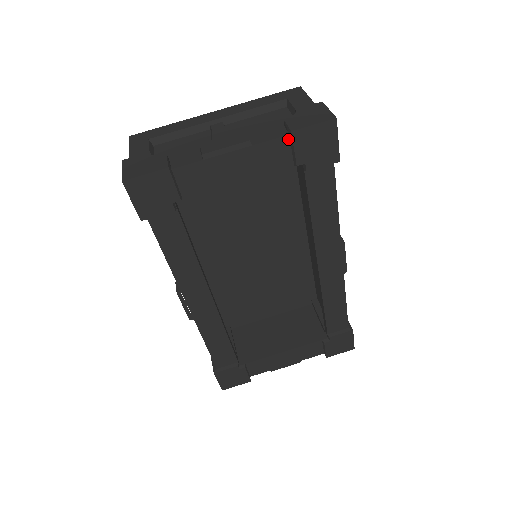
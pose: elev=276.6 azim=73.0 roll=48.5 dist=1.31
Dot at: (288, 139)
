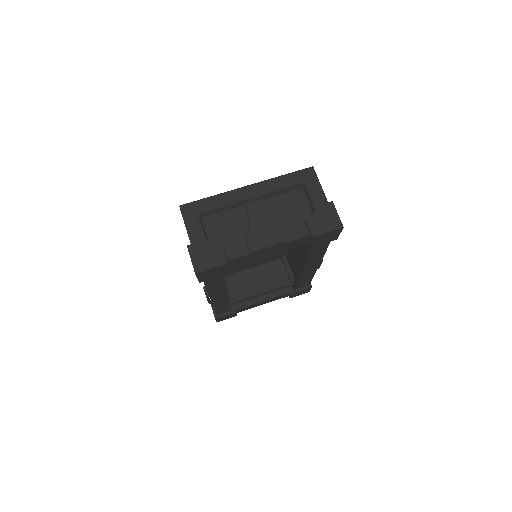
Dot at: (308, 237)
